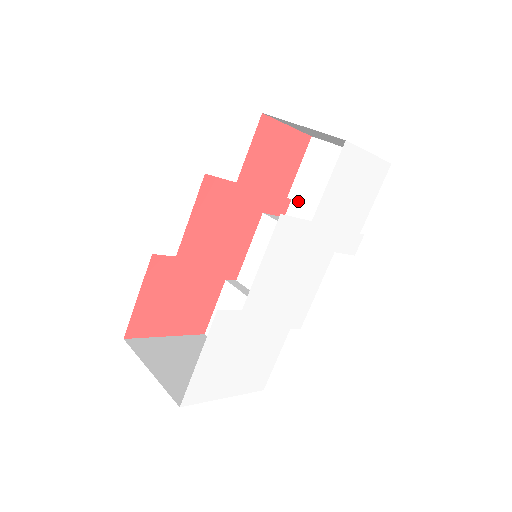
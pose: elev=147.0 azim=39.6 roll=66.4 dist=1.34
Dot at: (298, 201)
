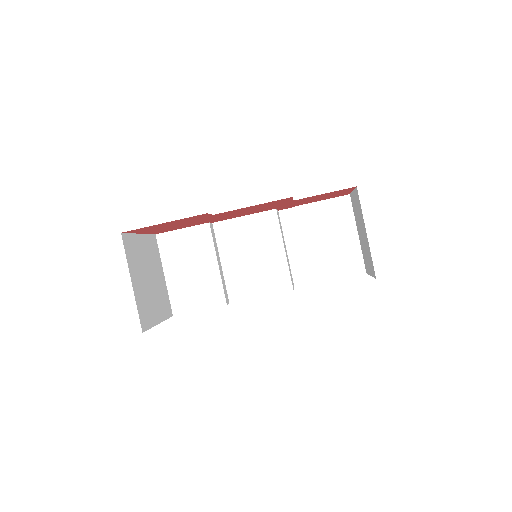
Dot at: (299, 219)
